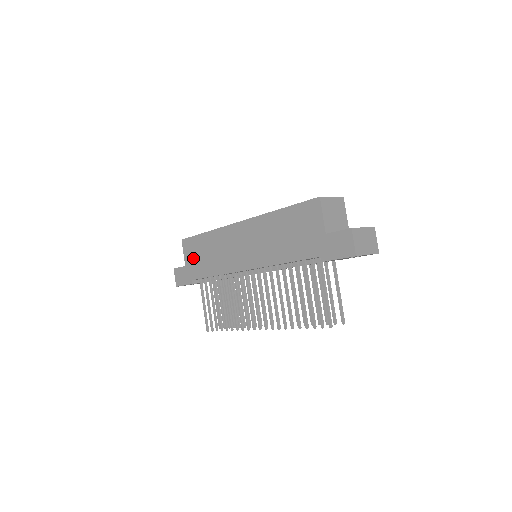
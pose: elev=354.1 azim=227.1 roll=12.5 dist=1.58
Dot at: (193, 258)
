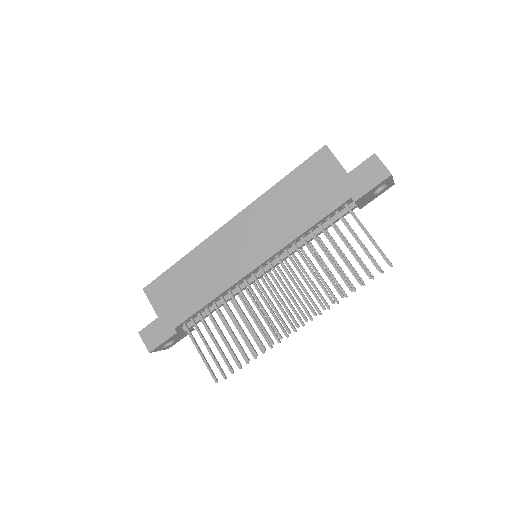
Dot at: (169, 300)
